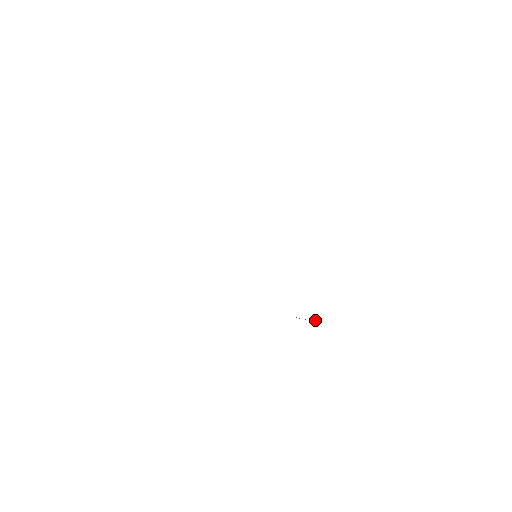
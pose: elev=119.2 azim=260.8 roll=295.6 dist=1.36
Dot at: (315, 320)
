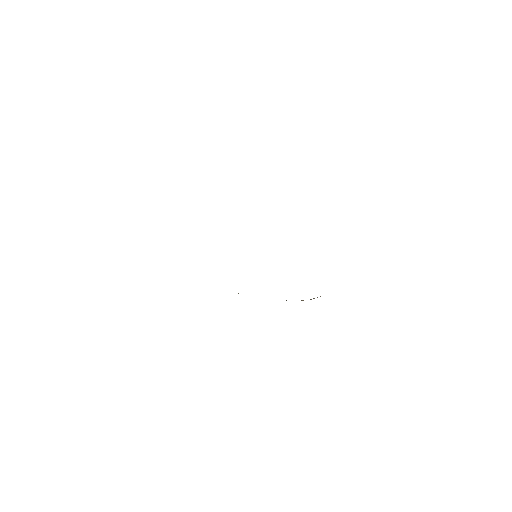
Dot at: occluded
